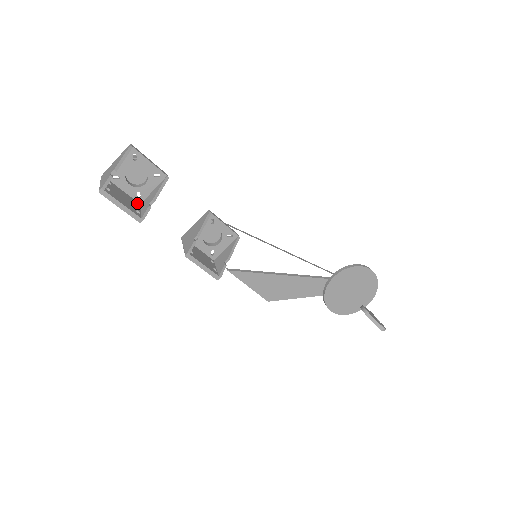
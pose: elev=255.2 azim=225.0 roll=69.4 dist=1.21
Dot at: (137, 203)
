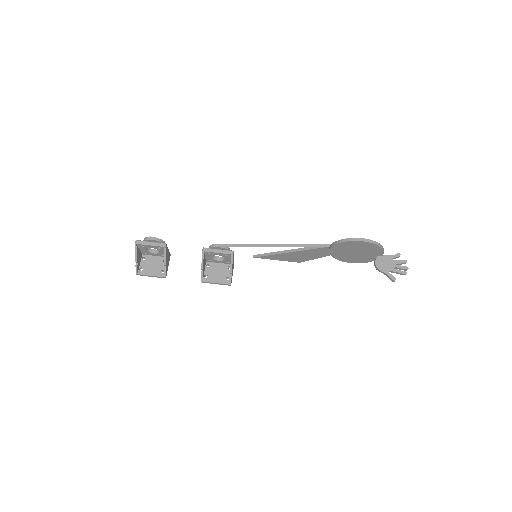
Dot at: occluded
